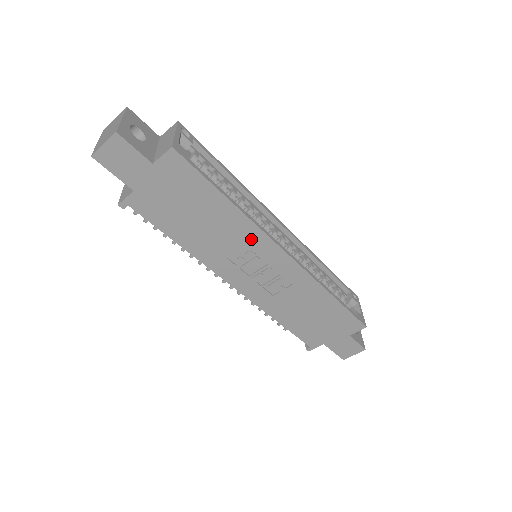
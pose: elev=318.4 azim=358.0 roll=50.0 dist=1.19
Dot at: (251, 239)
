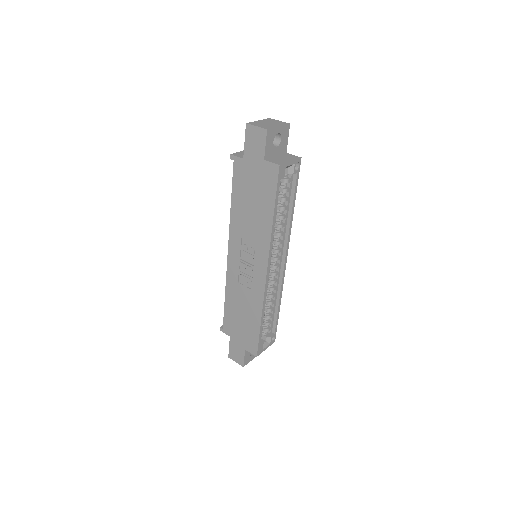
Dot at: (261, 245)
